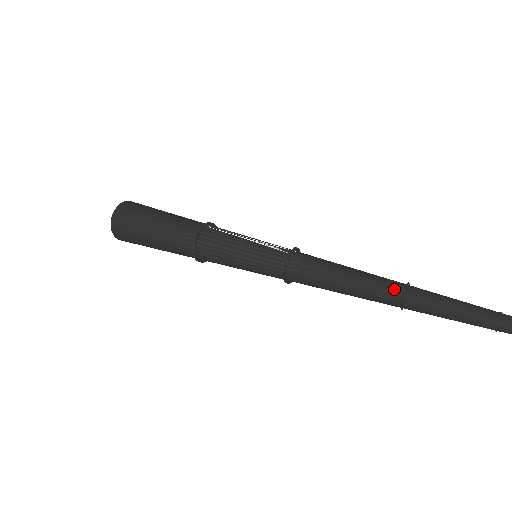
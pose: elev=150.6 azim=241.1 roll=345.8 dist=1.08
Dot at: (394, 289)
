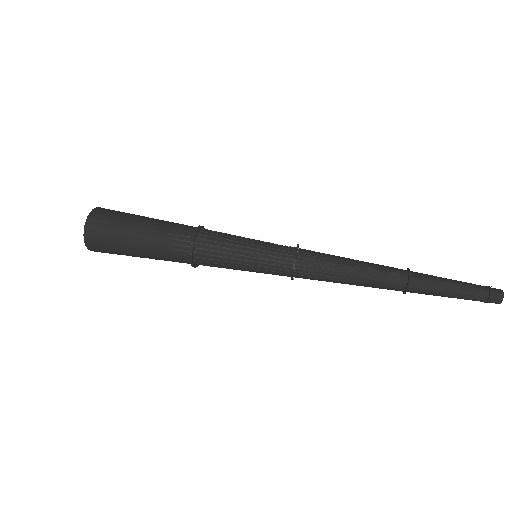
Dot at: (399, 272)
